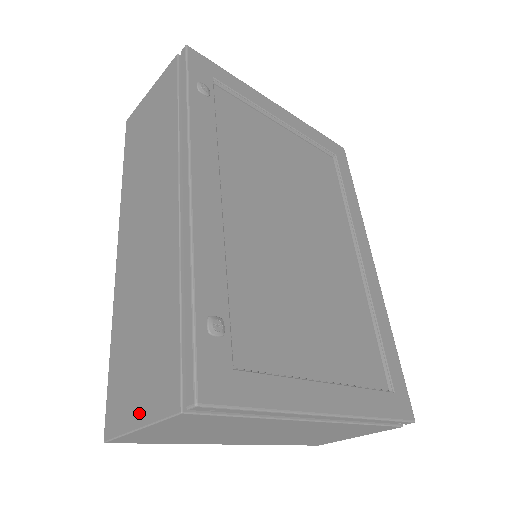
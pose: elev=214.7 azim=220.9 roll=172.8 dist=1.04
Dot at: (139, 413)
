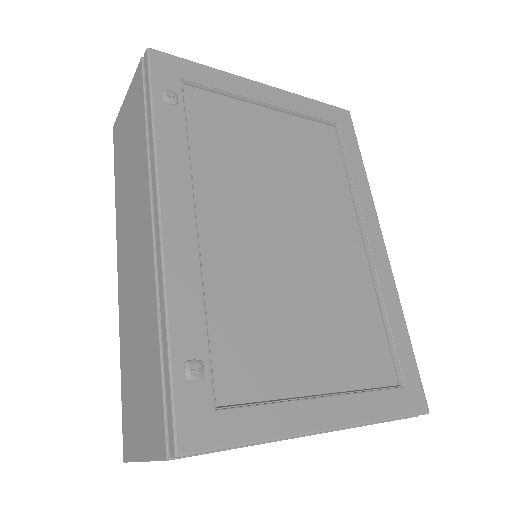
Dot at: (142, 446)
